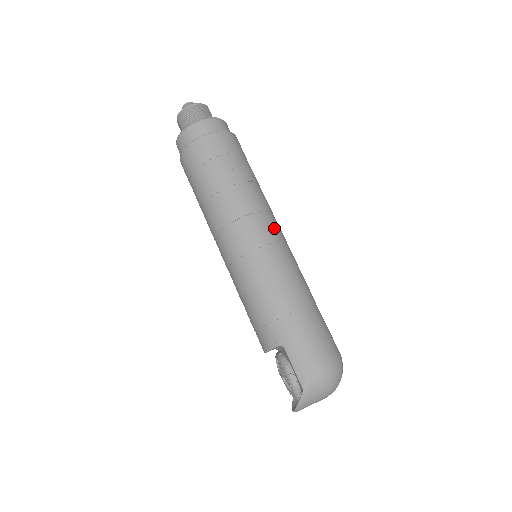
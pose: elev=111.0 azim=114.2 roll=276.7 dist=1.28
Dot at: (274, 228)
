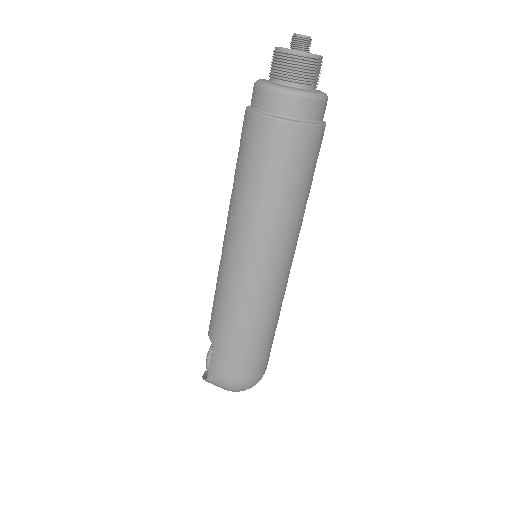
Dot at: (274, 260)
